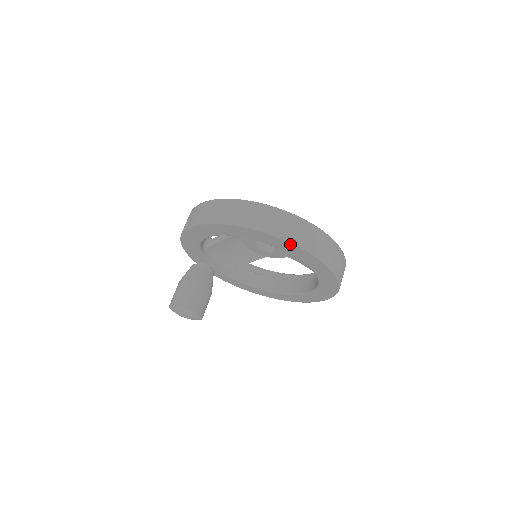
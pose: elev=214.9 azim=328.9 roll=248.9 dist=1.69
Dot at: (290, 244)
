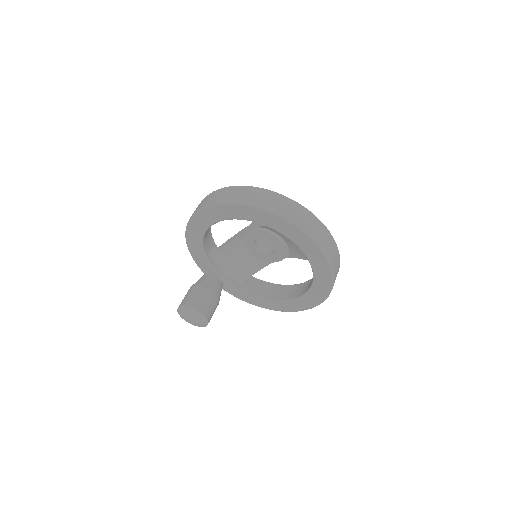
Dot at: (269, 214)
